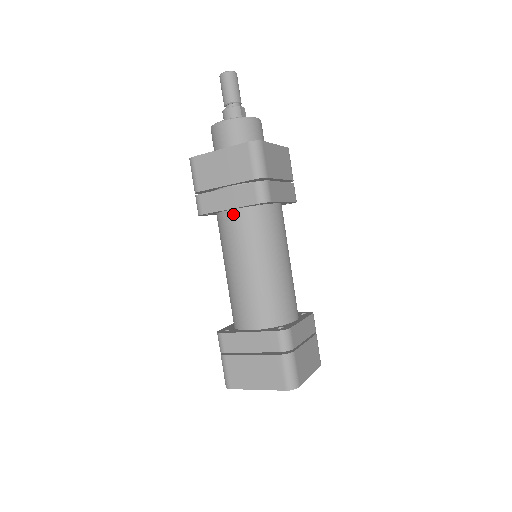
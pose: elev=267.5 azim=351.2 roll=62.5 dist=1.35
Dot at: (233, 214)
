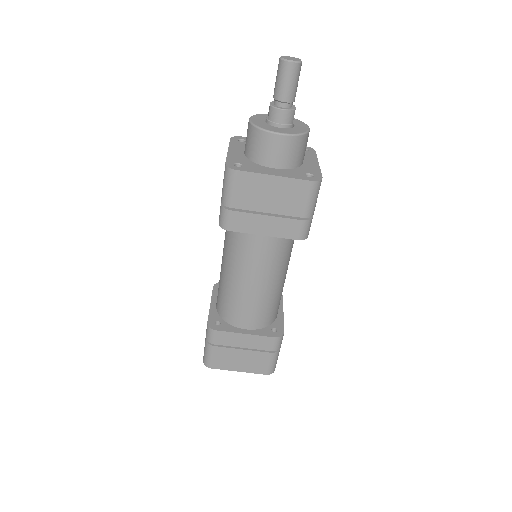
Dot at: (263, 236)
